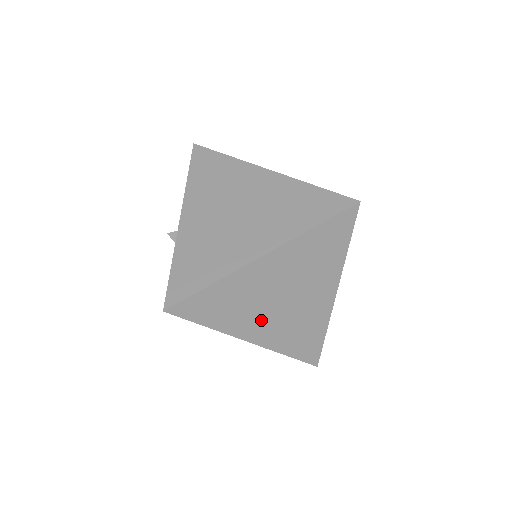
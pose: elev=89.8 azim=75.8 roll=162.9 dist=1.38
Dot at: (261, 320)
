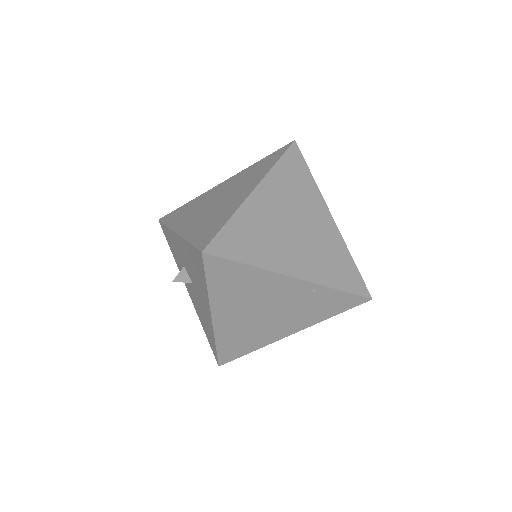
Dot at: (290, 252)
